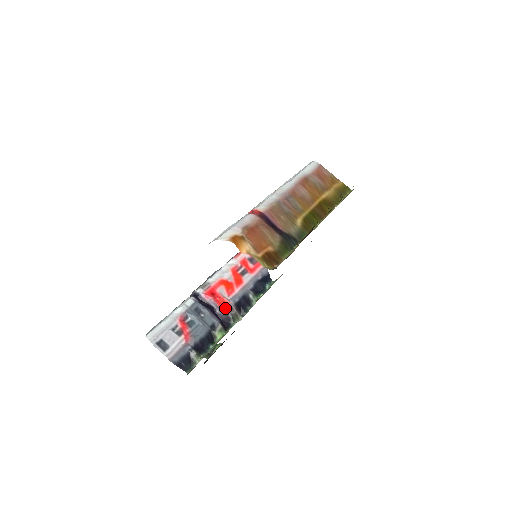
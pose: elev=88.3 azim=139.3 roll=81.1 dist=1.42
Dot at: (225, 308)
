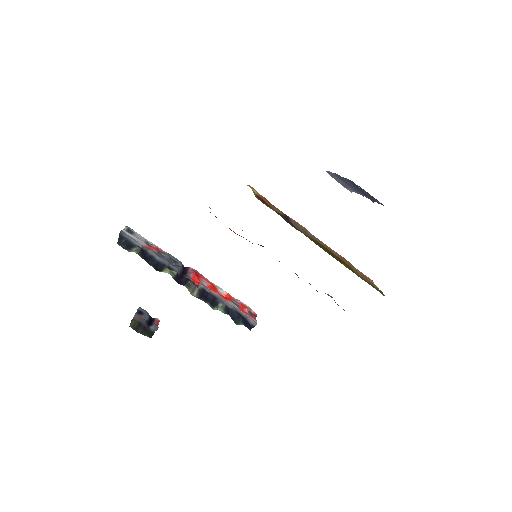
Dot at: (193, 280)
